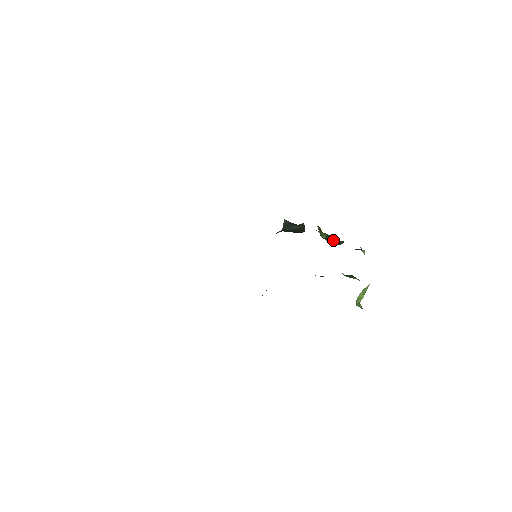
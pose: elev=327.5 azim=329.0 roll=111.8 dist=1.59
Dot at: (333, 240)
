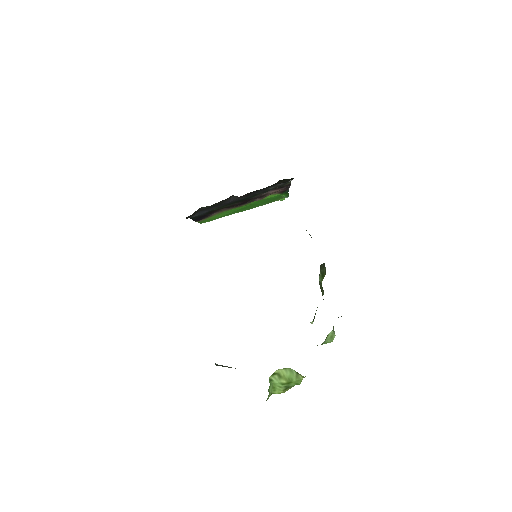
Dot at: occluded
